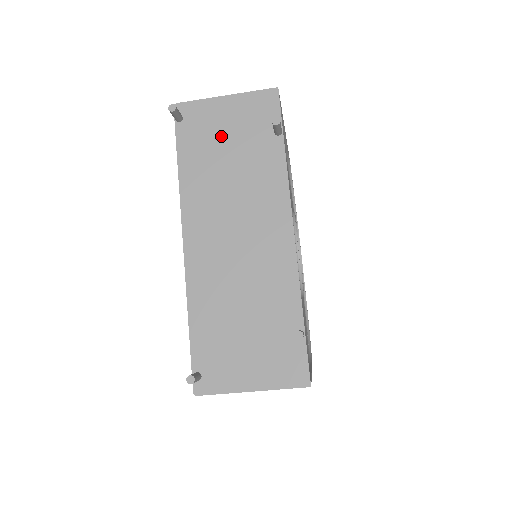
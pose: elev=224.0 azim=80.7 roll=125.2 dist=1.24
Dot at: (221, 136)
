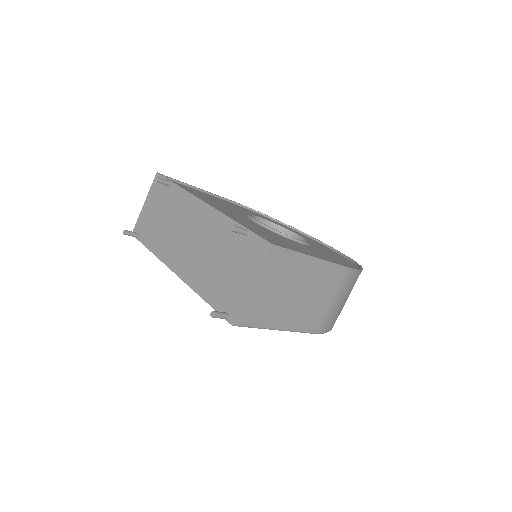
Dot at: (154, 217)
